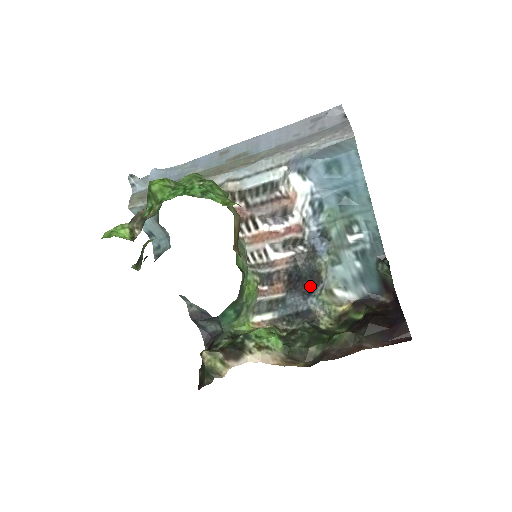
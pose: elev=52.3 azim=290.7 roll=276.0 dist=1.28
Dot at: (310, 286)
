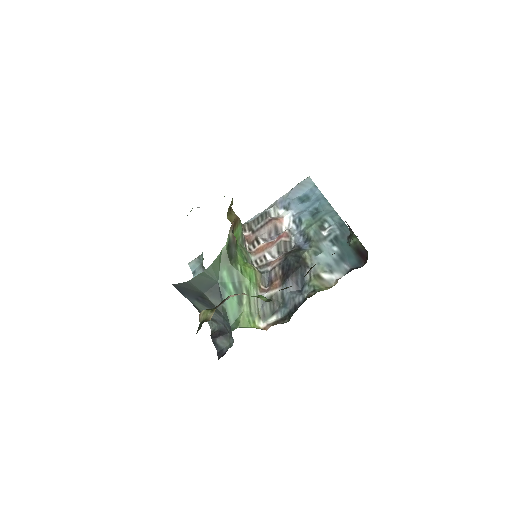
Dot at: (299, 272)
